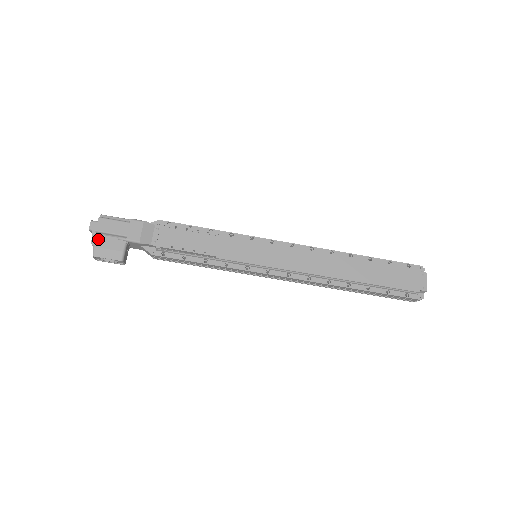
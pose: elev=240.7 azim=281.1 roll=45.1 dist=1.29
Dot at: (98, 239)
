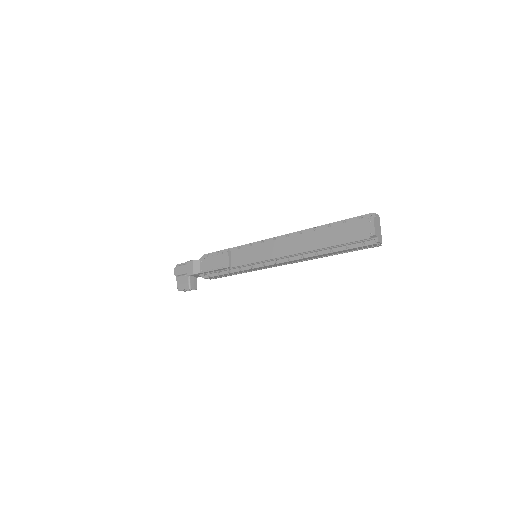
Dot at: (177, 280)
